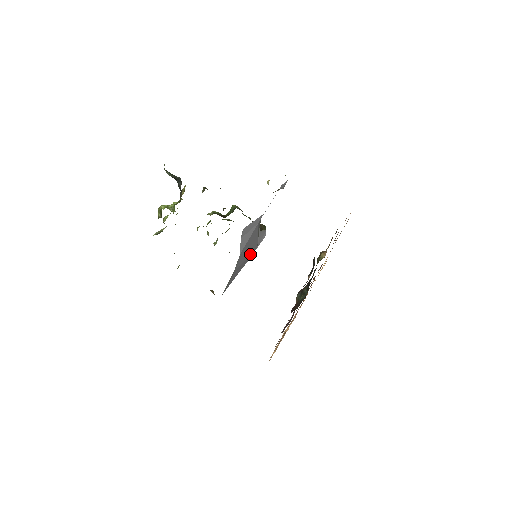
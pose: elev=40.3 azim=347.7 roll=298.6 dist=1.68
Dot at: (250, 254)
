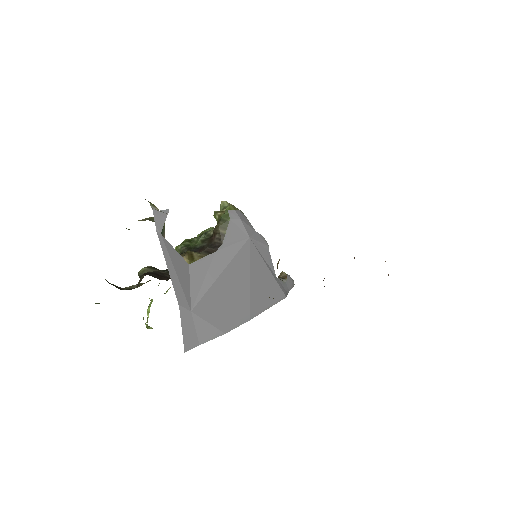
Dot at: (248, 264)
